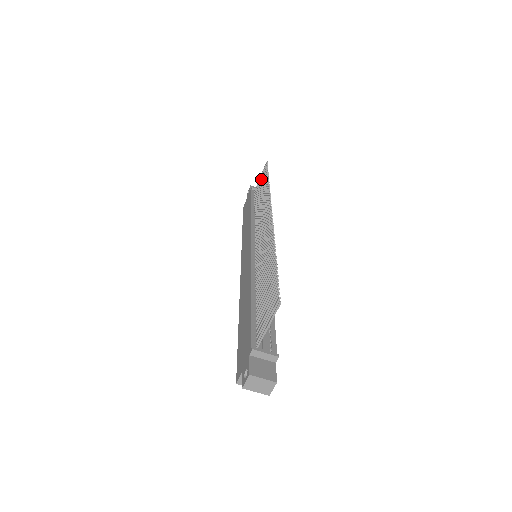
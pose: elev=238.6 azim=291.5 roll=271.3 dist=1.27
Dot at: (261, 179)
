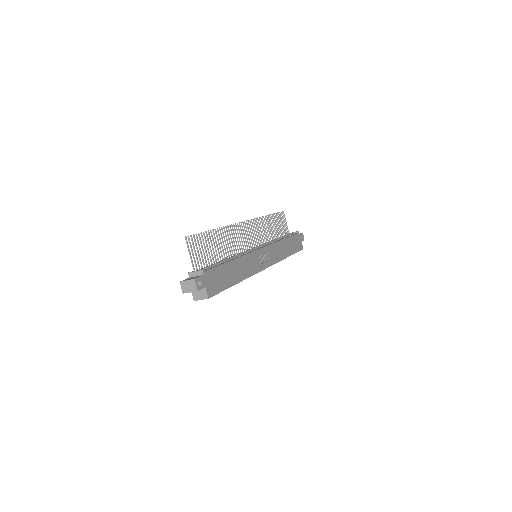
Dot at: (281, 223)
